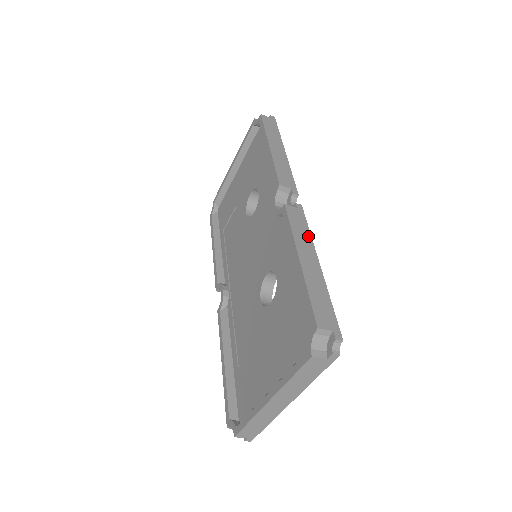
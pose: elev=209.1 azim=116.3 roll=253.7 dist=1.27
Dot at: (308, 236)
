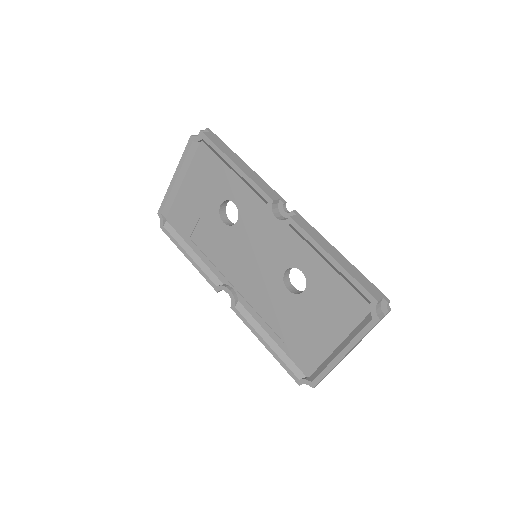
Dot at: (320, 235)
